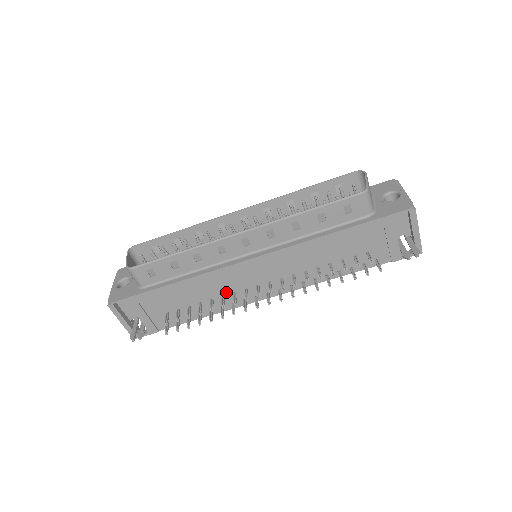
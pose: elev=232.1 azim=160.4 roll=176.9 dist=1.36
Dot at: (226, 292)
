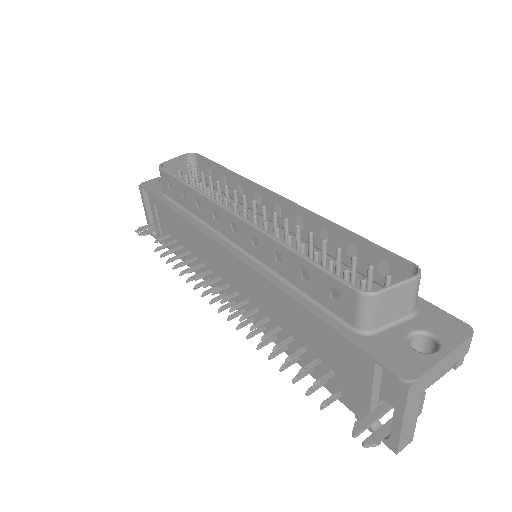
Dot at: (207, 262)
